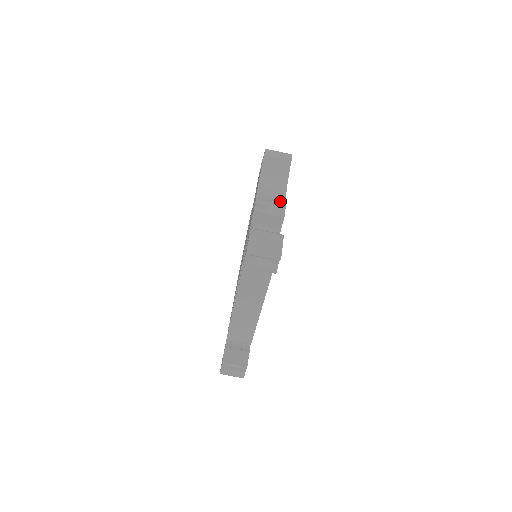
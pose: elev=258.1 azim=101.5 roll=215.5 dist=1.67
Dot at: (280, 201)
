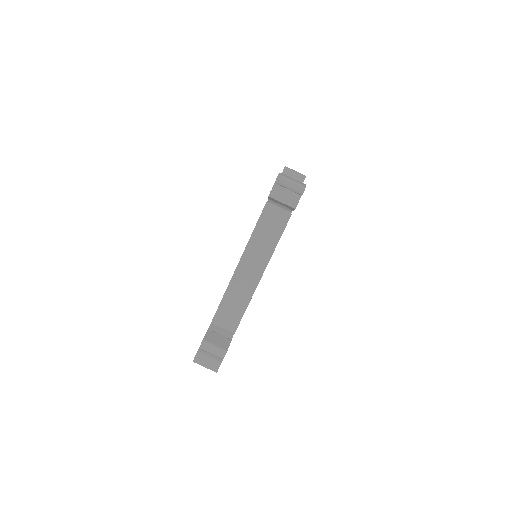
Dot at: occluded
